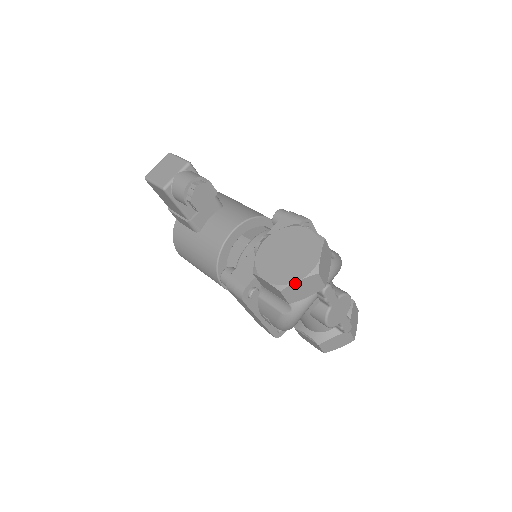
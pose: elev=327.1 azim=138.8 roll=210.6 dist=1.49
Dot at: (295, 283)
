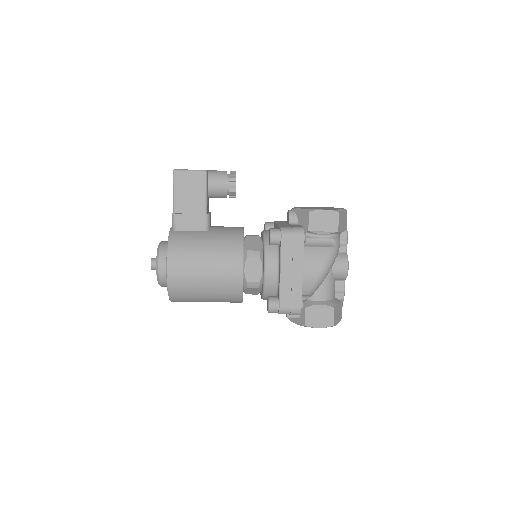
Dot at: (342, 210)
